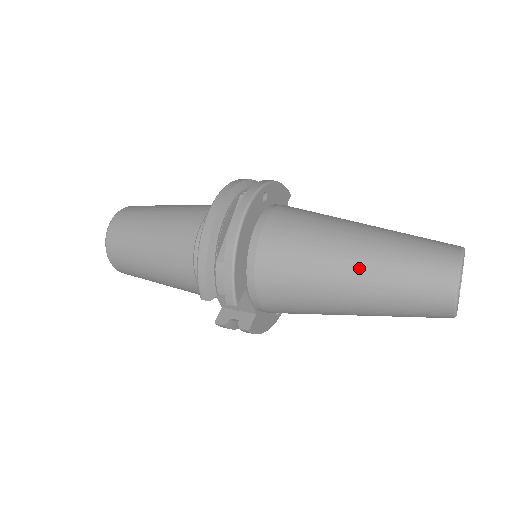
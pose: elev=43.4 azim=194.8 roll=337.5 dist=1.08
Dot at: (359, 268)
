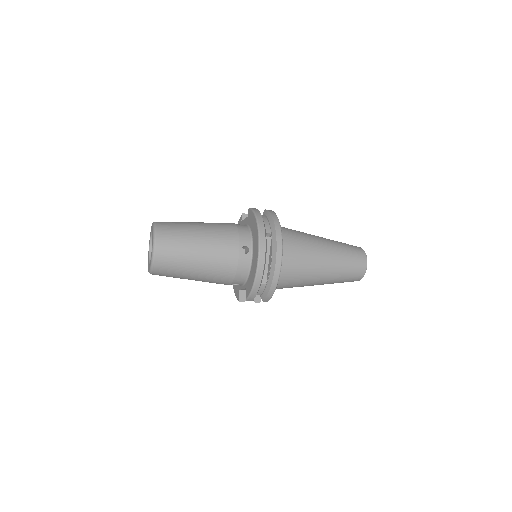
Dot at: (328, 273)
